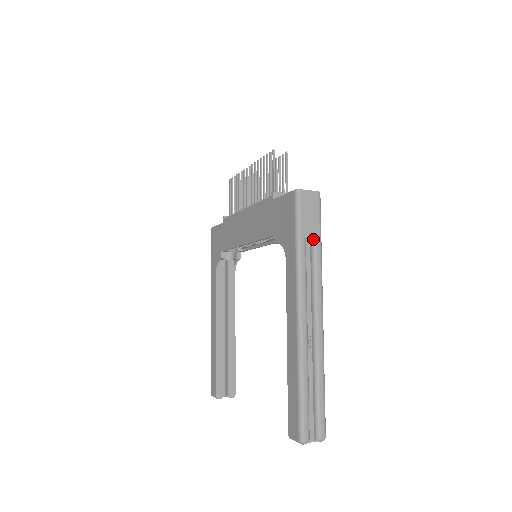
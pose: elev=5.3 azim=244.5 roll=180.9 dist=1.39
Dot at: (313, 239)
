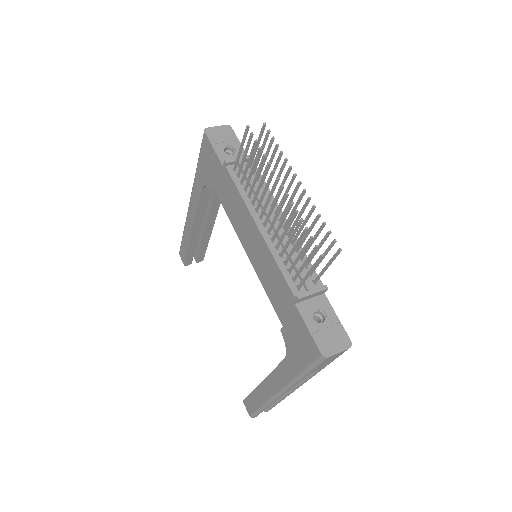
Dot at: occluded
